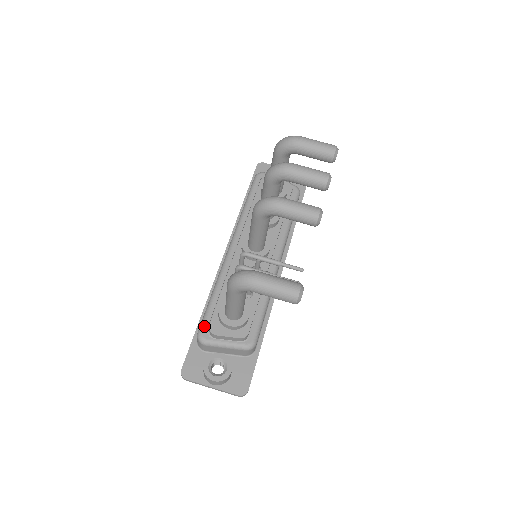
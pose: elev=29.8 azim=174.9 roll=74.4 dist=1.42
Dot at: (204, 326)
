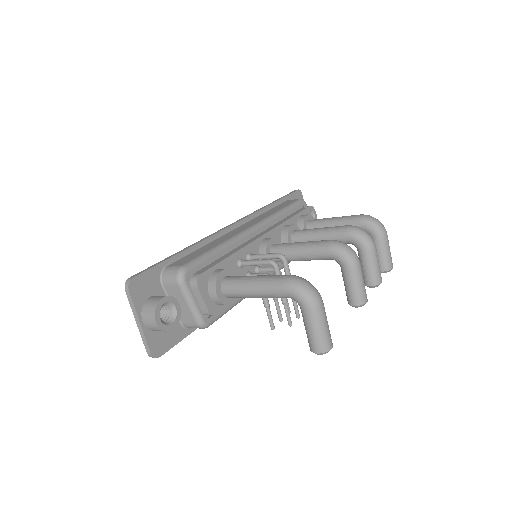
Dot at: (193, 268)
